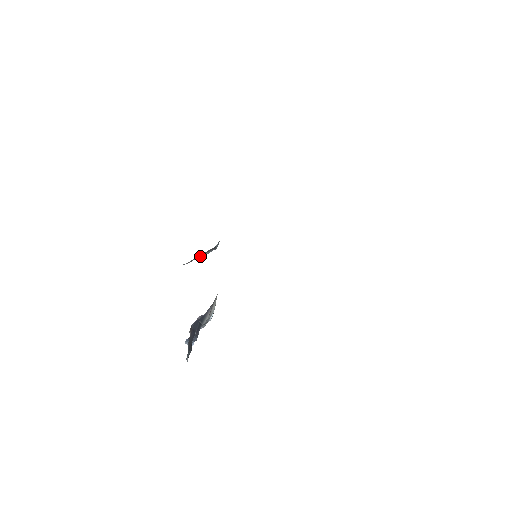
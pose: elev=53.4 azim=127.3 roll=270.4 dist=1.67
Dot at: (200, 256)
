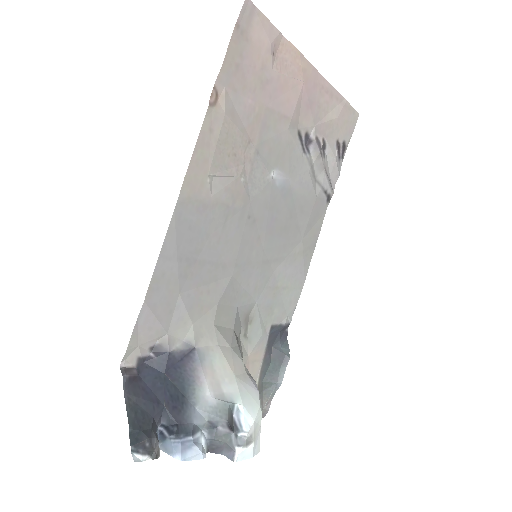
Dot at: (269, 380)
